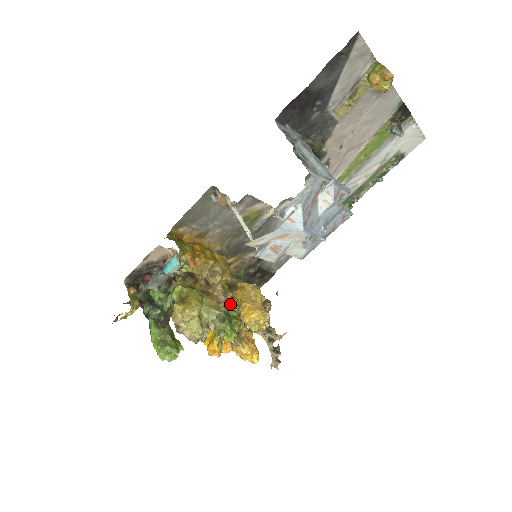
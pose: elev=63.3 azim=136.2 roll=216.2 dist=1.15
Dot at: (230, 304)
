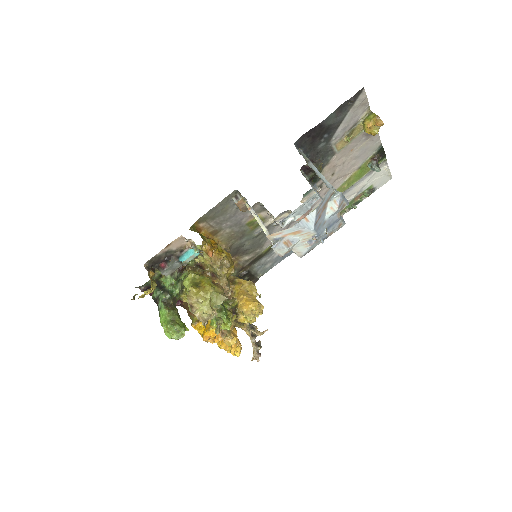
Dot at: occluded
